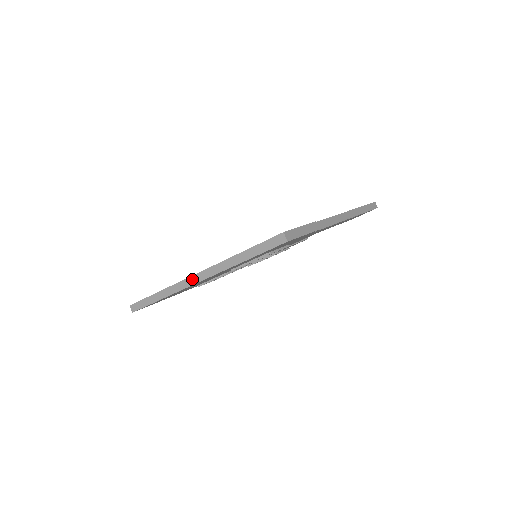
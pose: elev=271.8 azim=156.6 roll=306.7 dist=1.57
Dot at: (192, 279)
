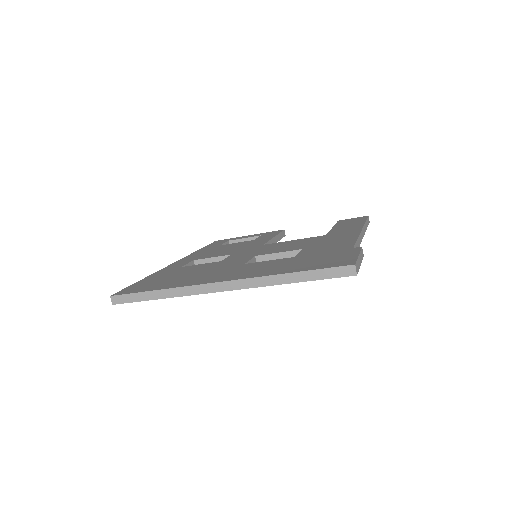
Dot at: (214, 286)
